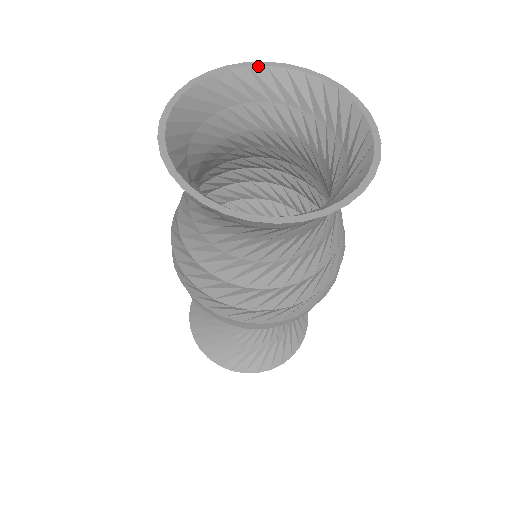
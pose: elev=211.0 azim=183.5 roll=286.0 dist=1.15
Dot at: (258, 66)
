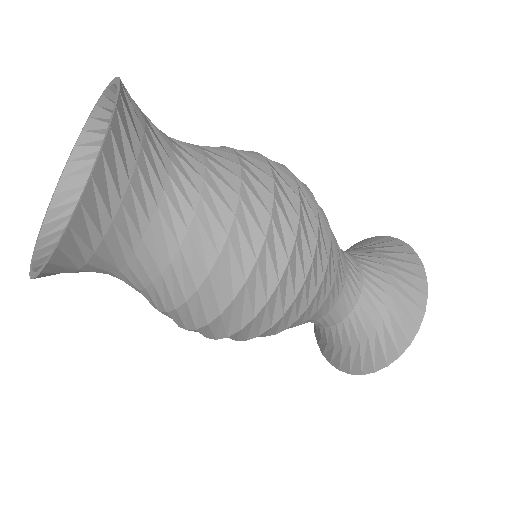
Dot at: (58, 185)
